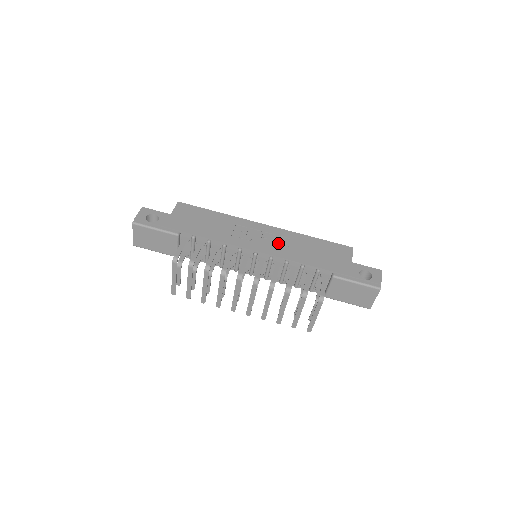
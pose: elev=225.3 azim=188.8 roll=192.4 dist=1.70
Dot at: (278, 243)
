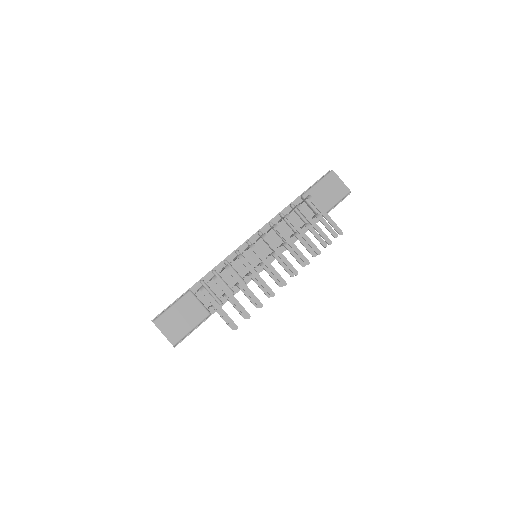
Dot at: occluded
